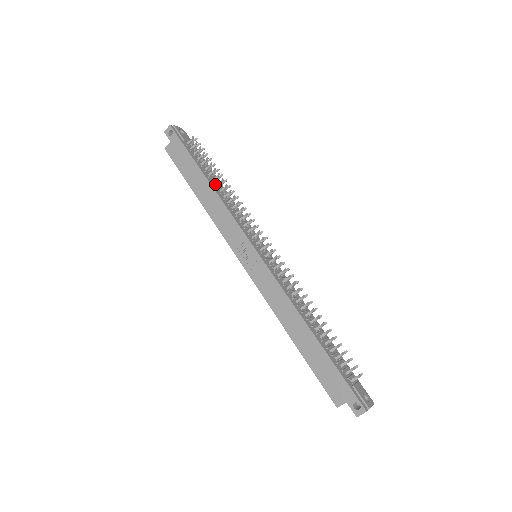
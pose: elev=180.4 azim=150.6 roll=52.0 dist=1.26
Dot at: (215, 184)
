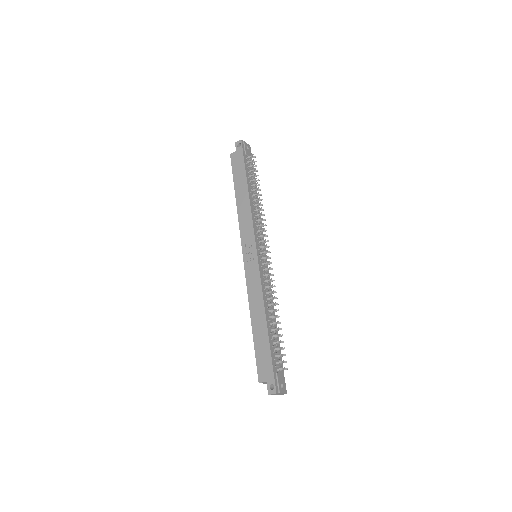
Dot at: (252, 194)
